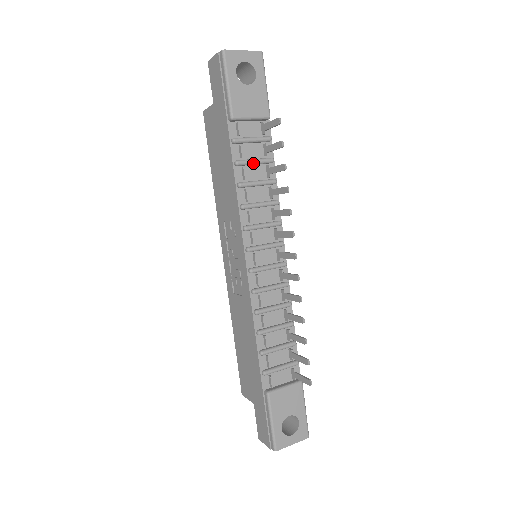
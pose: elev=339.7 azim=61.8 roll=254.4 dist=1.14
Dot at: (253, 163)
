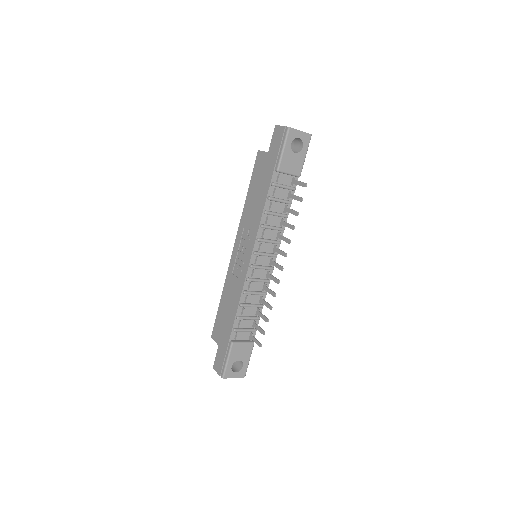
Dot at: (279, 201)
